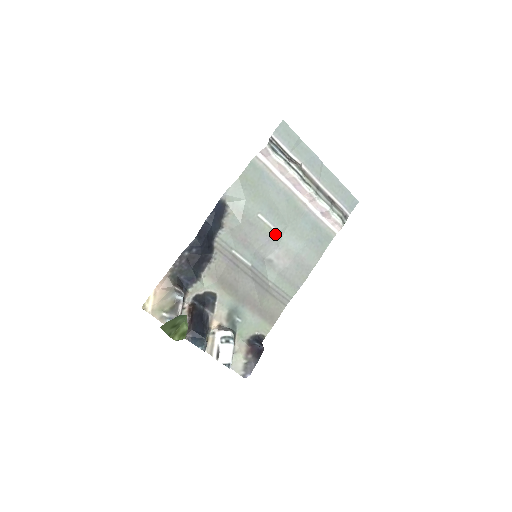
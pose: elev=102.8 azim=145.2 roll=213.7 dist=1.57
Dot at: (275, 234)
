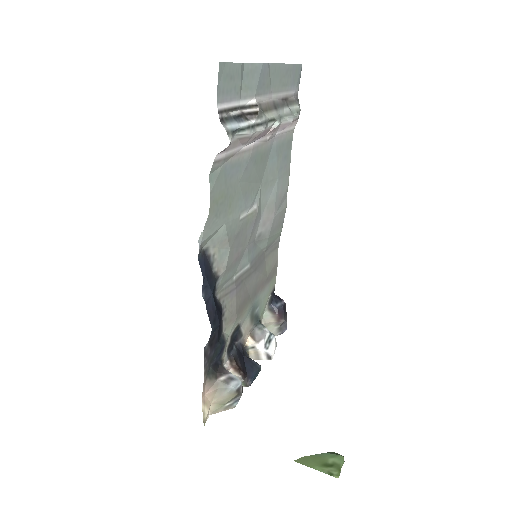
Dot at: (257, 211)
